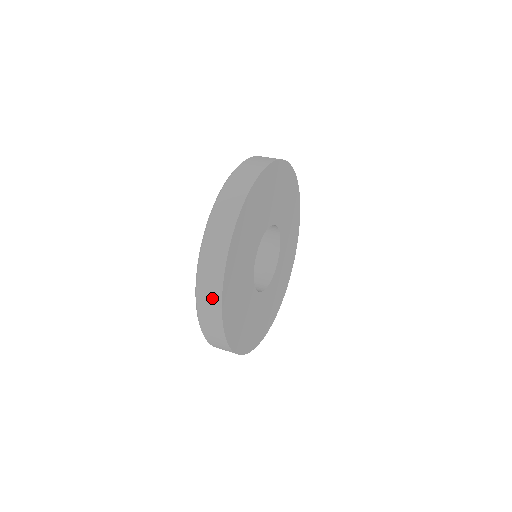
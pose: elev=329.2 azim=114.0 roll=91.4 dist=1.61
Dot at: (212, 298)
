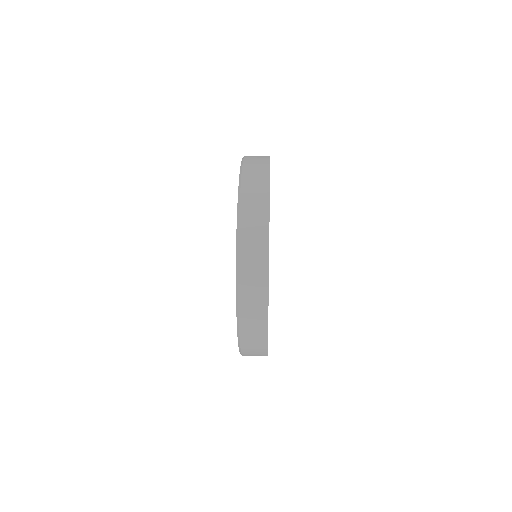
Dot at: (258, 239)
